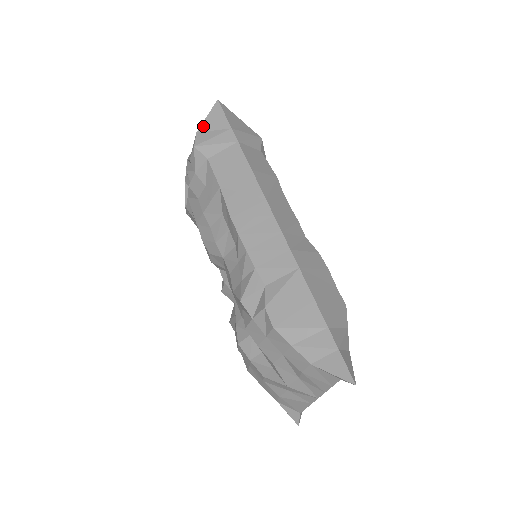
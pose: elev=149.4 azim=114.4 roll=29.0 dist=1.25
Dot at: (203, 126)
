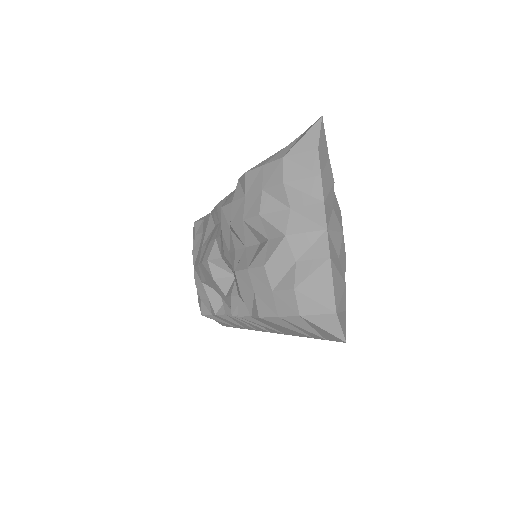
Dot at: occluded
